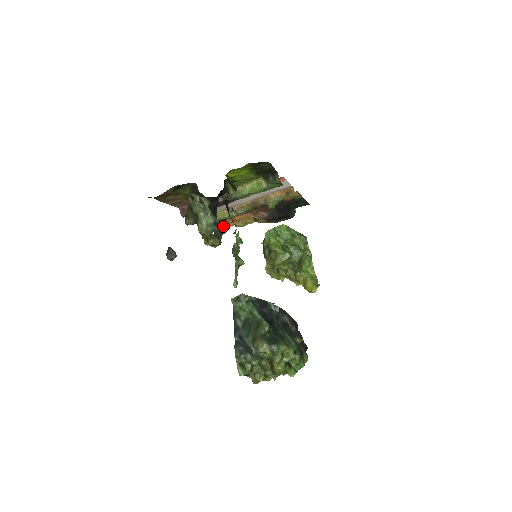
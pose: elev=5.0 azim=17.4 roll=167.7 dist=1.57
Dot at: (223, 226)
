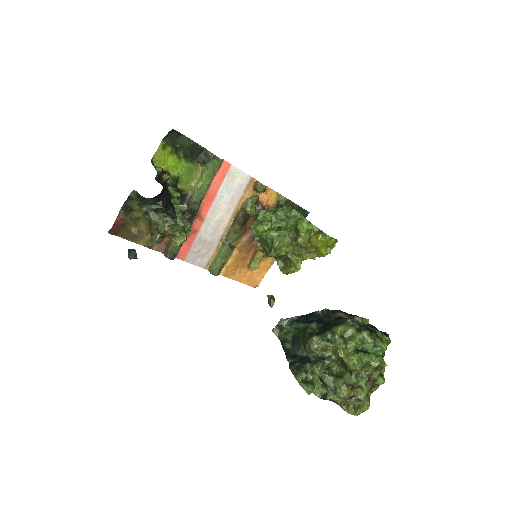
Dot at: occluded
